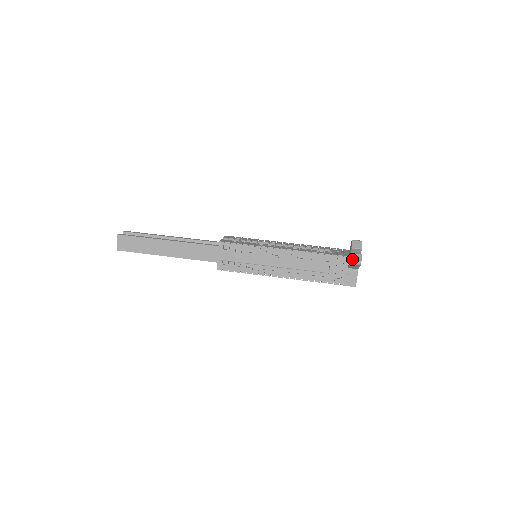
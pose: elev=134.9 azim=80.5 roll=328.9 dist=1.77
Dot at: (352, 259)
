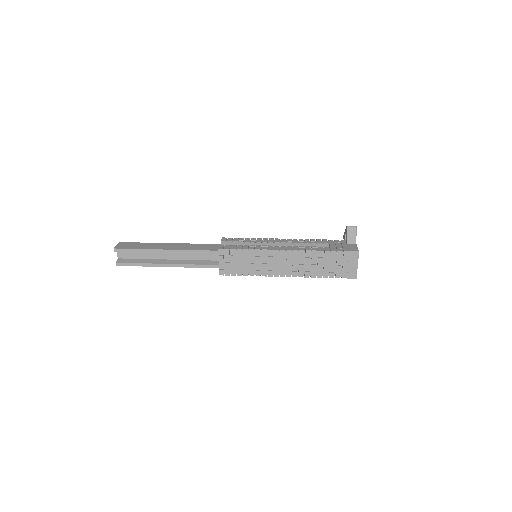
Dot at: (347, 226)
